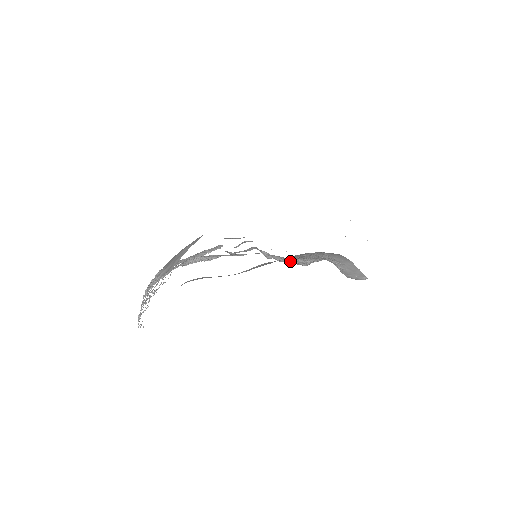
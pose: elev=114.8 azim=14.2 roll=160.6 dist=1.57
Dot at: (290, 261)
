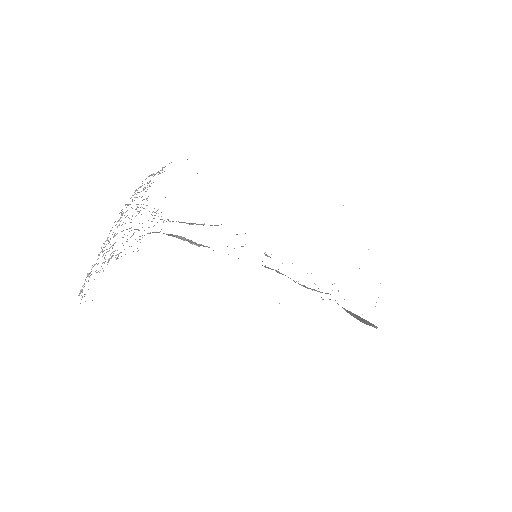
Dot at: occluded
